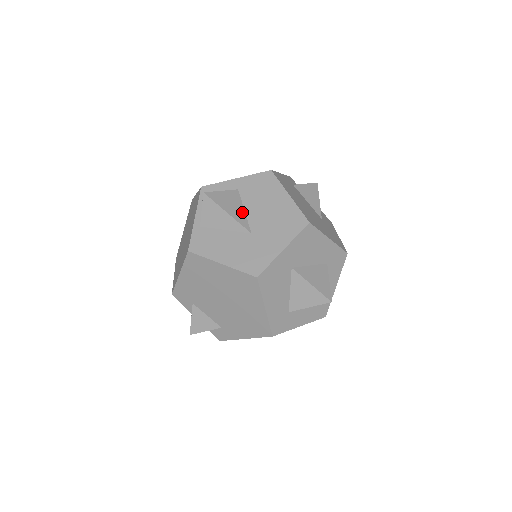
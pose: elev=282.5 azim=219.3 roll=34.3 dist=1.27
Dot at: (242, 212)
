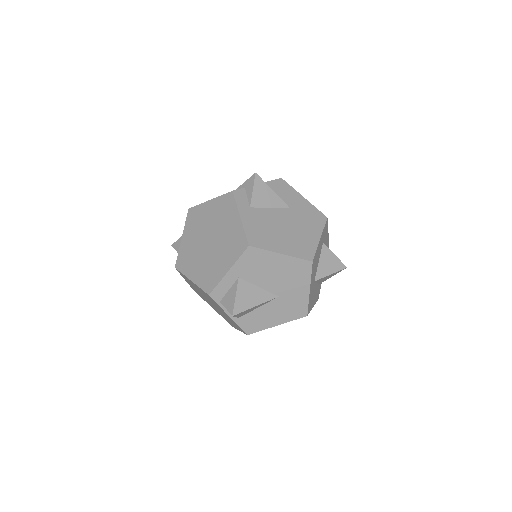
Dot at: (259, 291)
